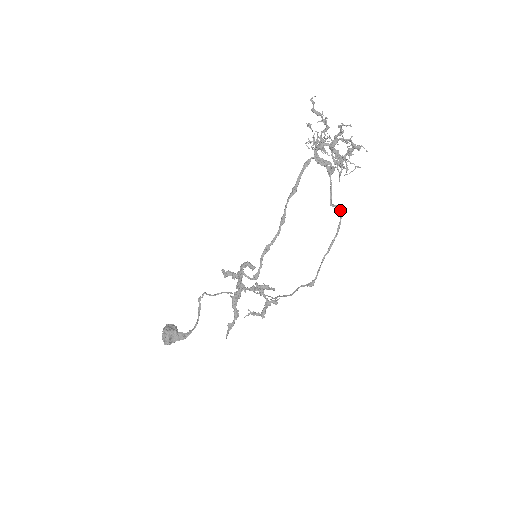
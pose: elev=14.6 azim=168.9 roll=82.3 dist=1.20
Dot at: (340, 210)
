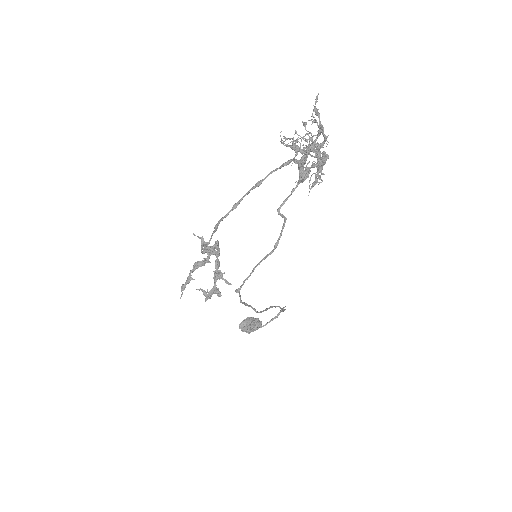
Dot at: (284, 222)
